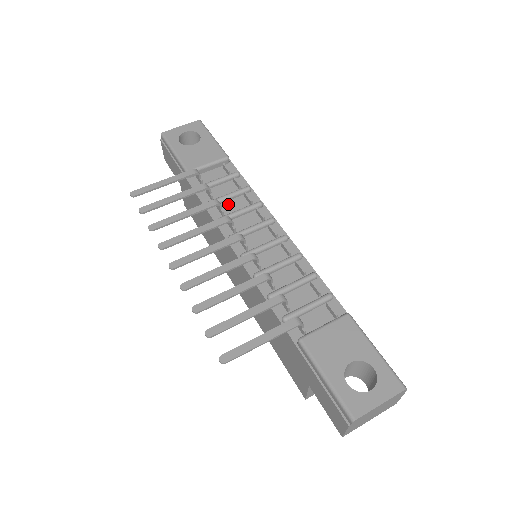
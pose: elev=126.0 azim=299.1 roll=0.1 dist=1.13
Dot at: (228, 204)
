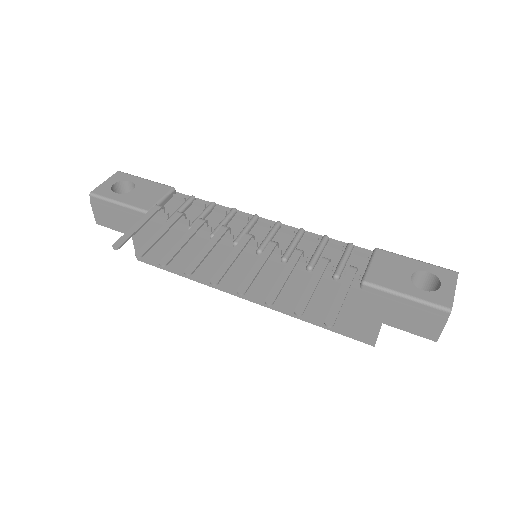
Dot at: occluded
